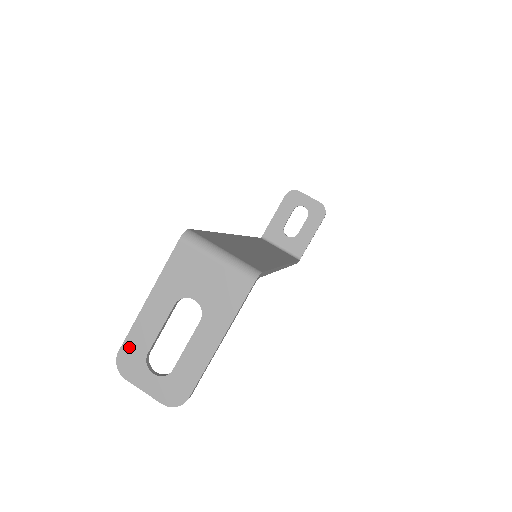
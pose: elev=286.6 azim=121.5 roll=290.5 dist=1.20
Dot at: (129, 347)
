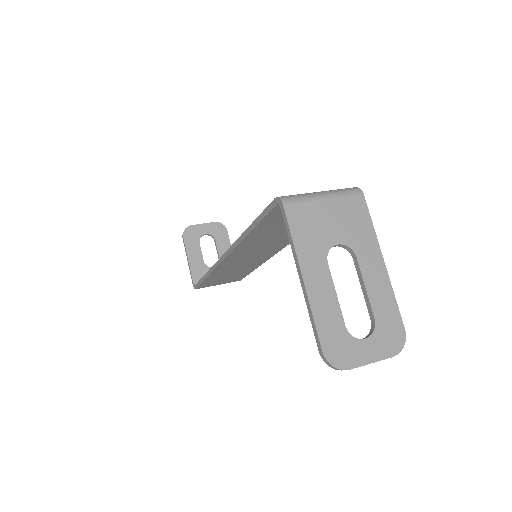
Dot at: (327, 337)
